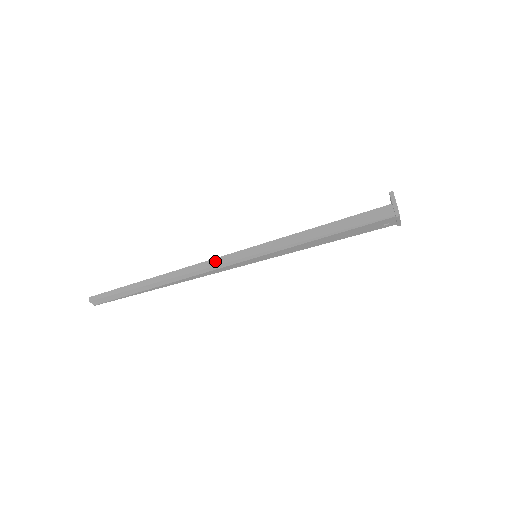
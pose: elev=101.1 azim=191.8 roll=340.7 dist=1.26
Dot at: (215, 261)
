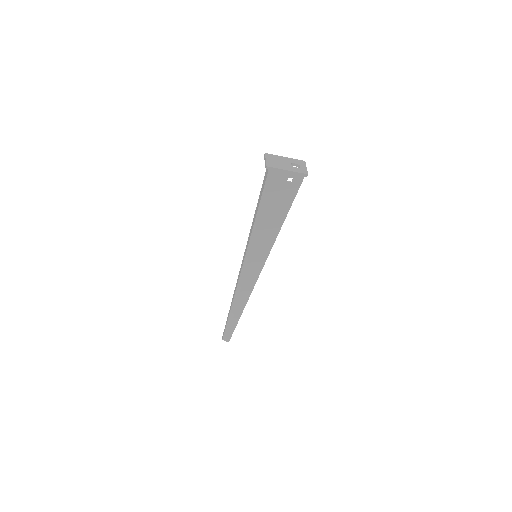
Dot at: (240, 272)
